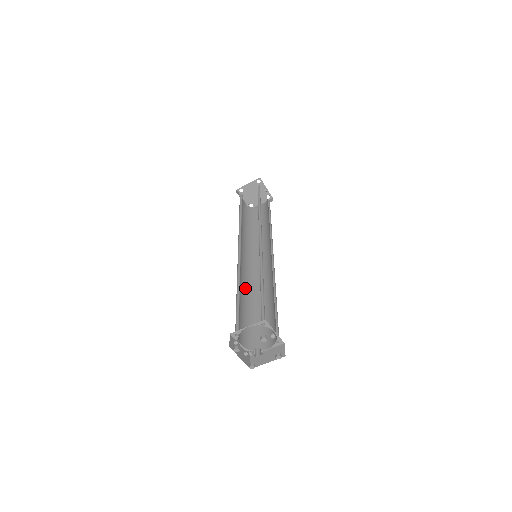
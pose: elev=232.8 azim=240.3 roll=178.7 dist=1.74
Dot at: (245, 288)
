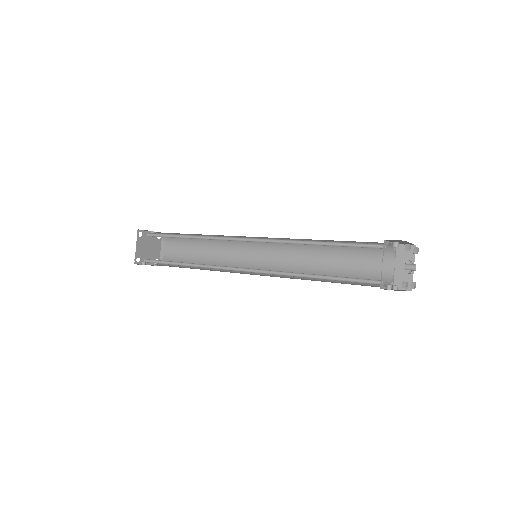
Dot at: (295, 278)
